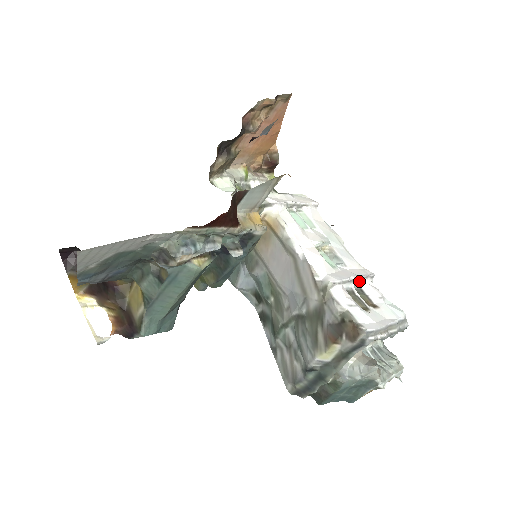
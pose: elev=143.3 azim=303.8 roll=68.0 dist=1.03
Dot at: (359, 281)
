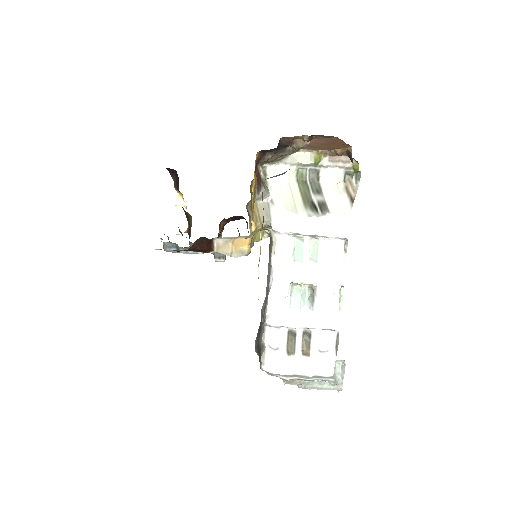
Dot at: (313, 328)
